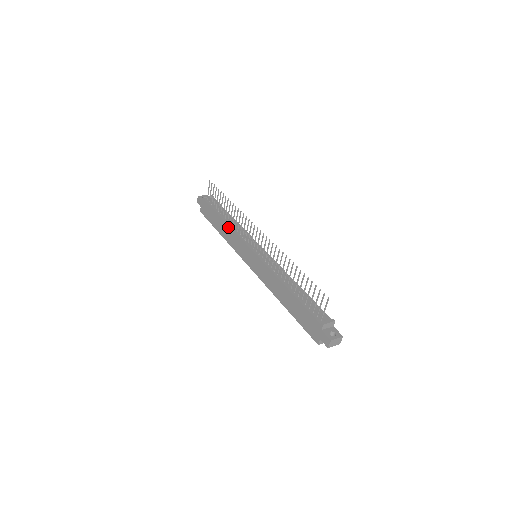
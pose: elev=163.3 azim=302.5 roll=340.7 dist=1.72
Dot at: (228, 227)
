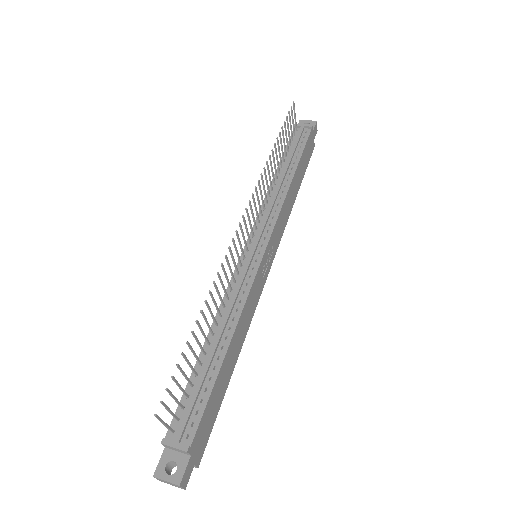
Dot at: (269, 189)
